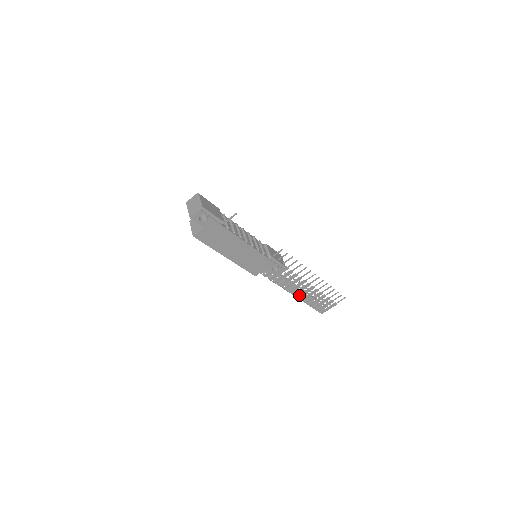
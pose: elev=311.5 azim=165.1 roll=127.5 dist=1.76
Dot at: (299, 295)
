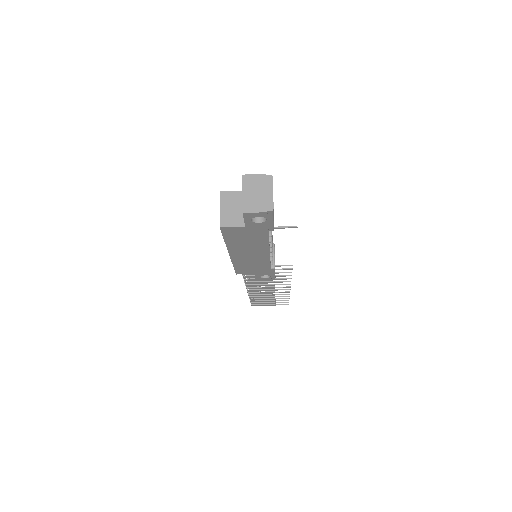
Dot at: (253, 292)
